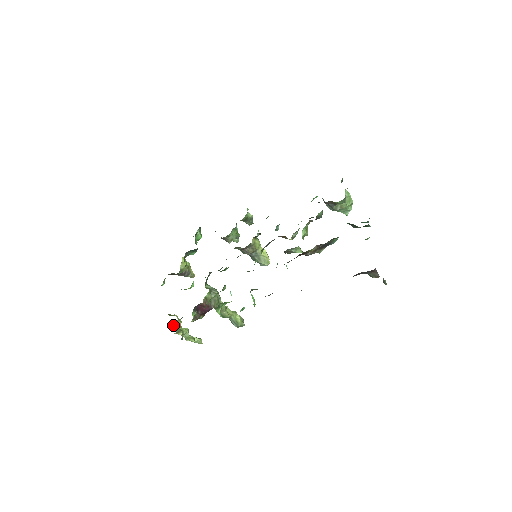
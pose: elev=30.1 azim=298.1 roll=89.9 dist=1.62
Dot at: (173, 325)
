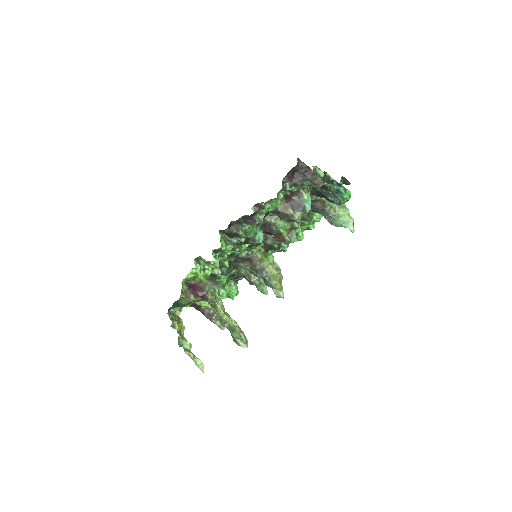
Dot at: (170, 312)
